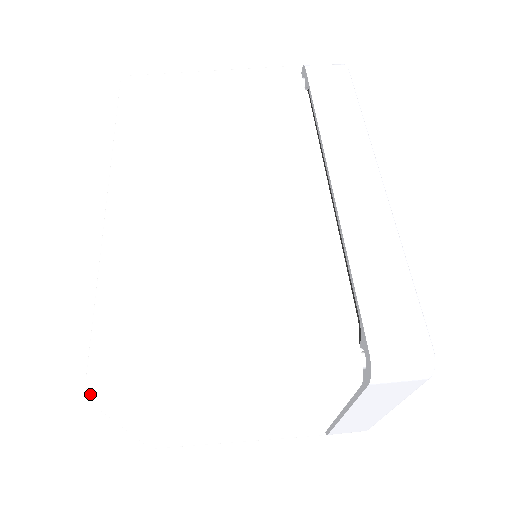
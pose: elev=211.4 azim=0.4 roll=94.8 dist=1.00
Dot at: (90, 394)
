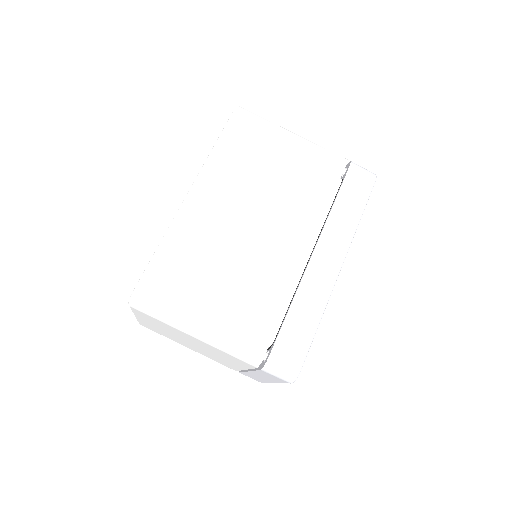
Dot at: (131, 301)
